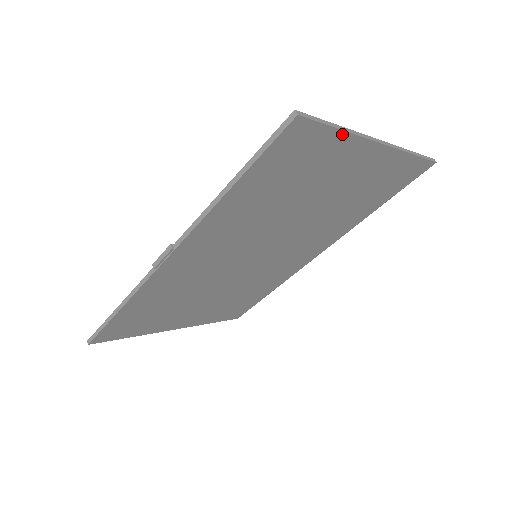
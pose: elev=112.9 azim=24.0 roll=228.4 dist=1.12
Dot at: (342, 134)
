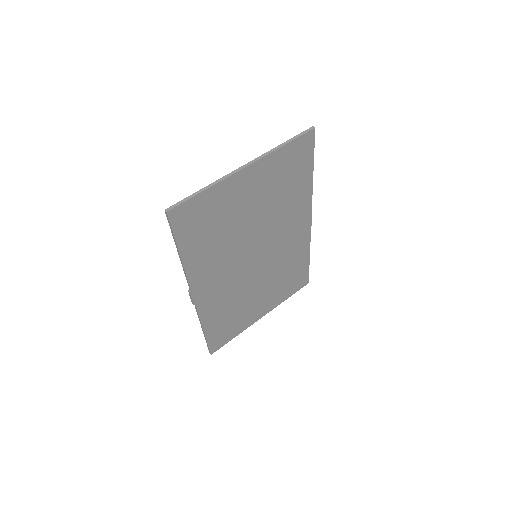
Dot at: (208, 190)
